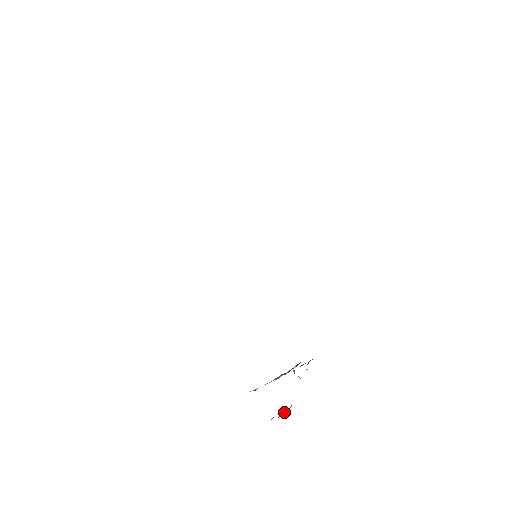
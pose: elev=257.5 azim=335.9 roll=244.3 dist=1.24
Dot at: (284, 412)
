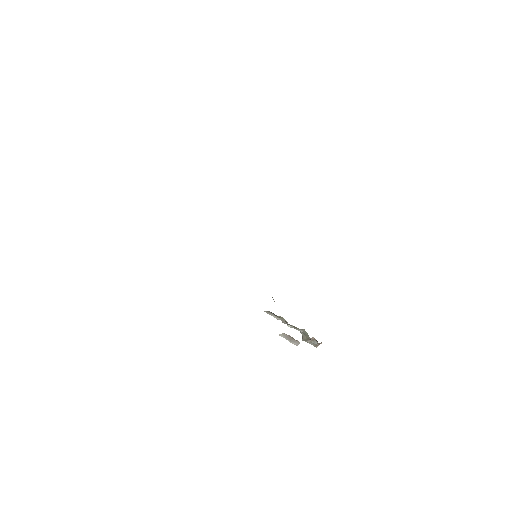
Dot at: occluded
